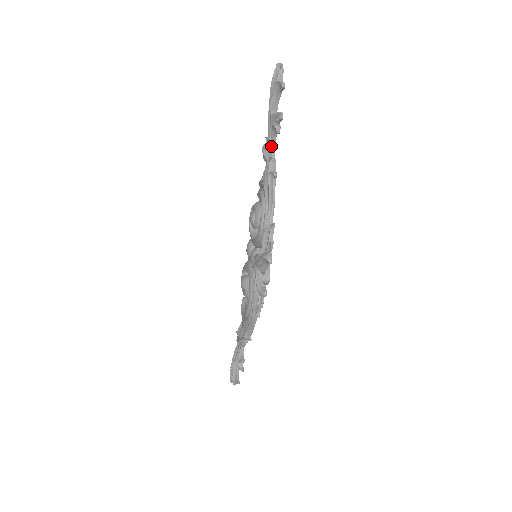
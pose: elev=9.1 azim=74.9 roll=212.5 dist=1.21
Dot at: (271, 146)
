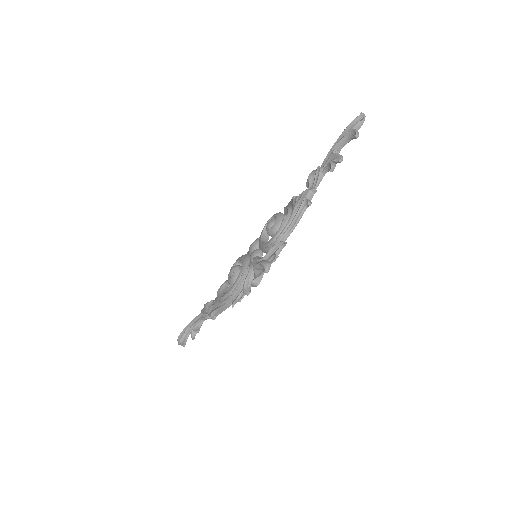
Dot at: (319, 177)
